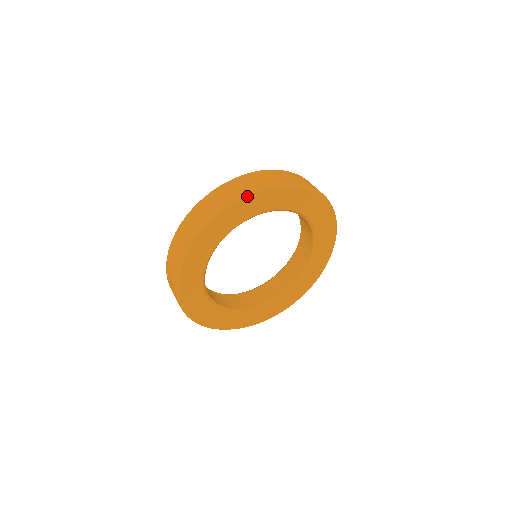
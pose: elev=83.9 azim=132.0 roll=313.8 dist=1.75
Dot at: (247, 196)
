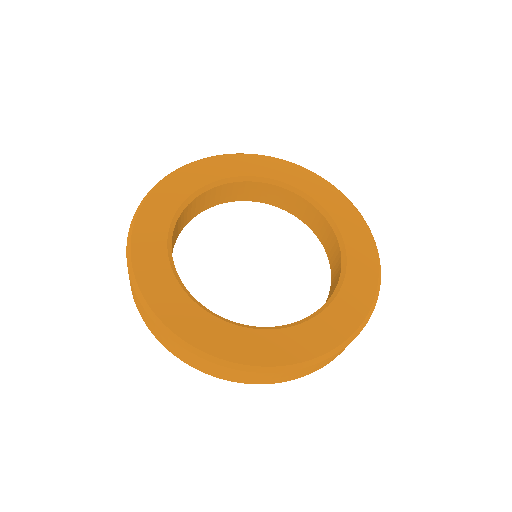
Dot at: (145, 200)
